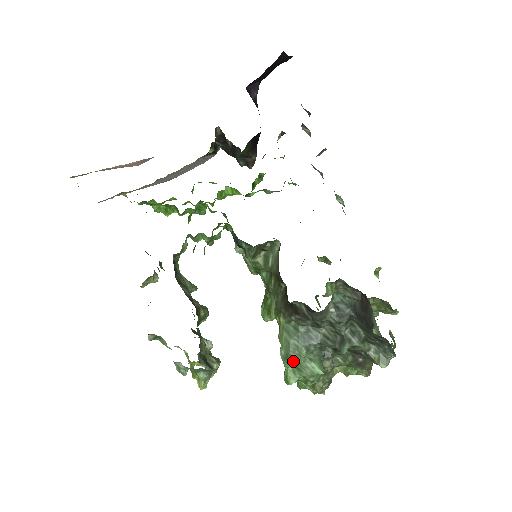
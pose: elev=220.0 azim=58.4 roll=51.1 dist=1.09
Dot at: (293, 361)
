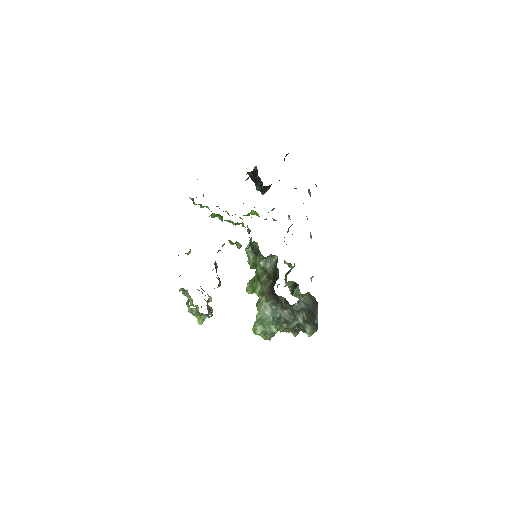
Dot at: (263, 323)
